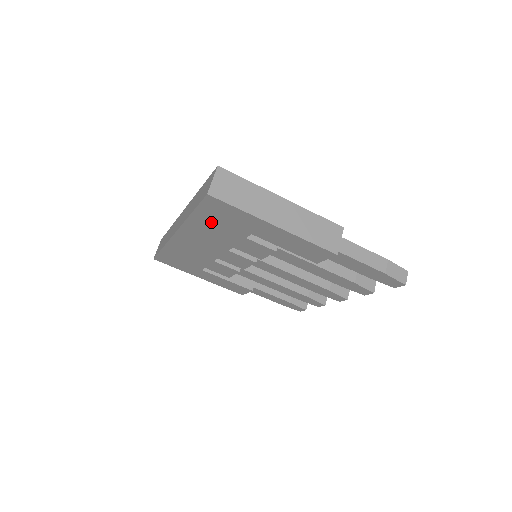
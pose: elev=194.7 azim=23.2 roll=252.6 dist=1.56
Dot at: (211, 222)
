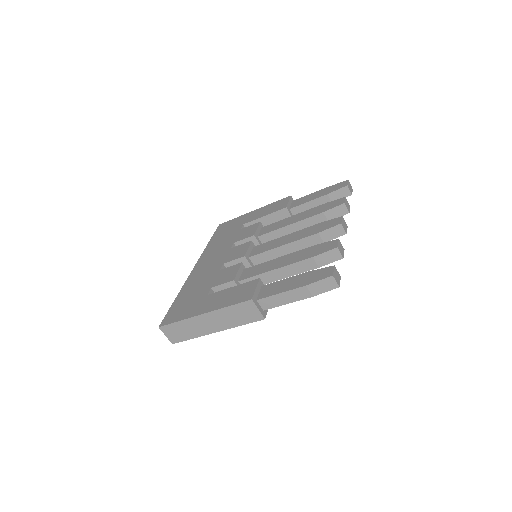
Dot at: occluded
